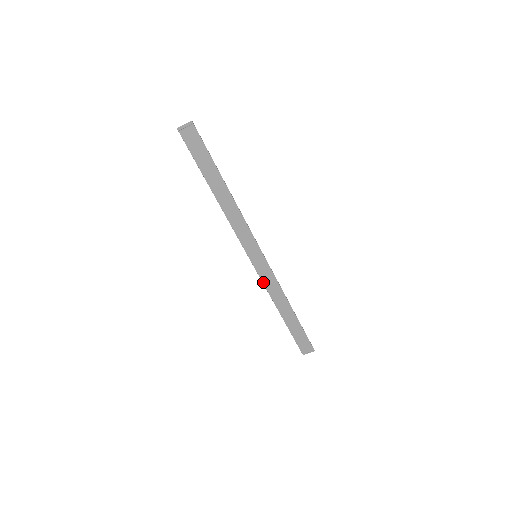
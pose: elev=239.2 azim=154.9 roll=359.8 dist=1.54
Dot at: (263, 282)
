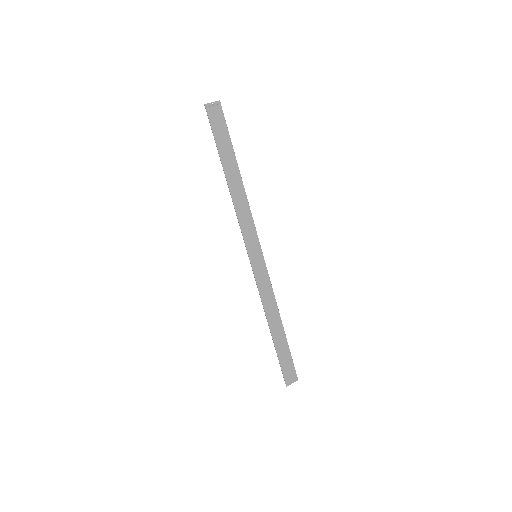
Dot at: (259, 289)
